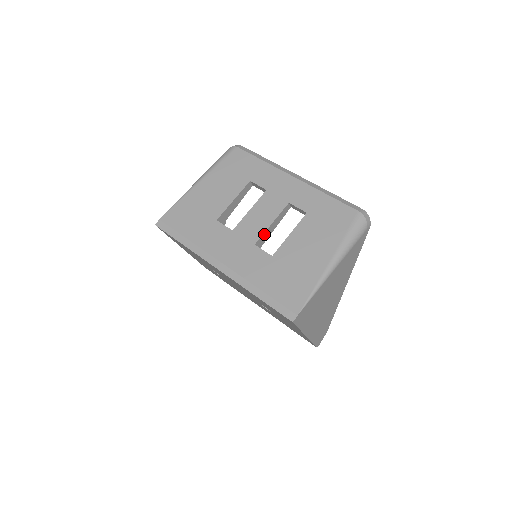
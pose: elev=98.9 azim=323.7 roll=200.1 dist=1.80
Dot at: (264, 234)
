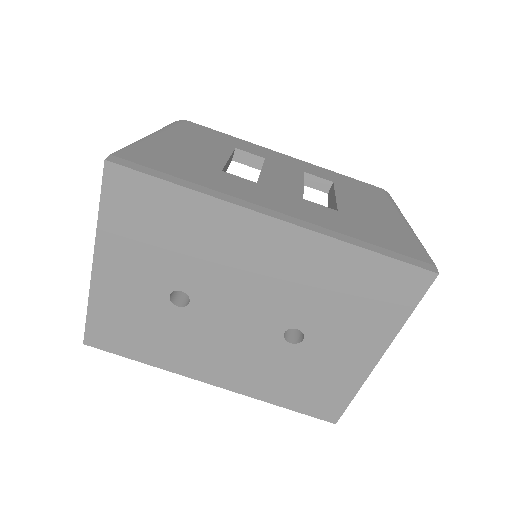
Dot at: occluded
